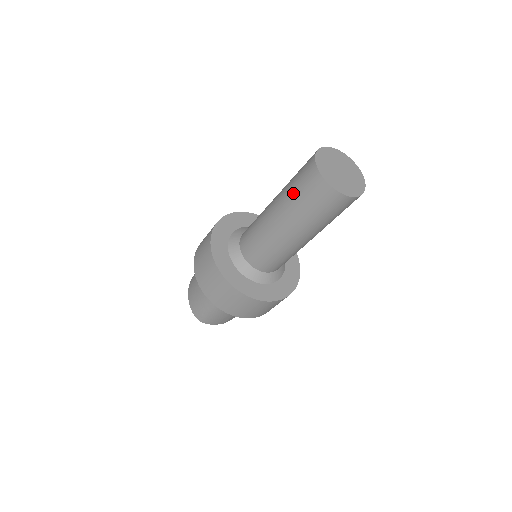
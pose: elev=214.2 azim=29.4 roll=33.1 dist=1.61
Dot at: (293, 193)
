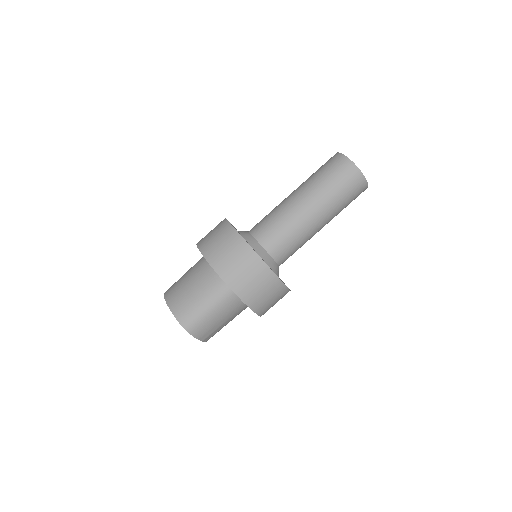
Dot at: (323, 178)
